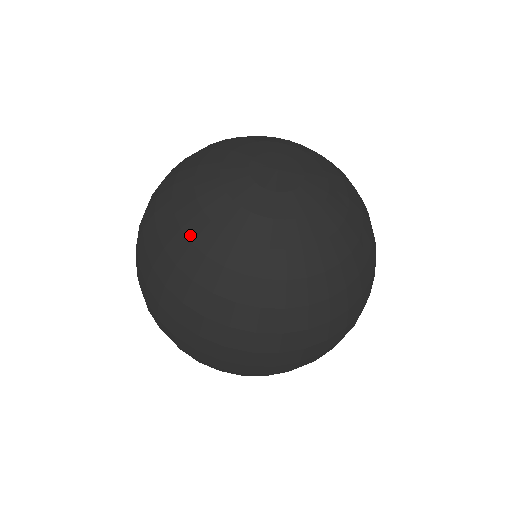
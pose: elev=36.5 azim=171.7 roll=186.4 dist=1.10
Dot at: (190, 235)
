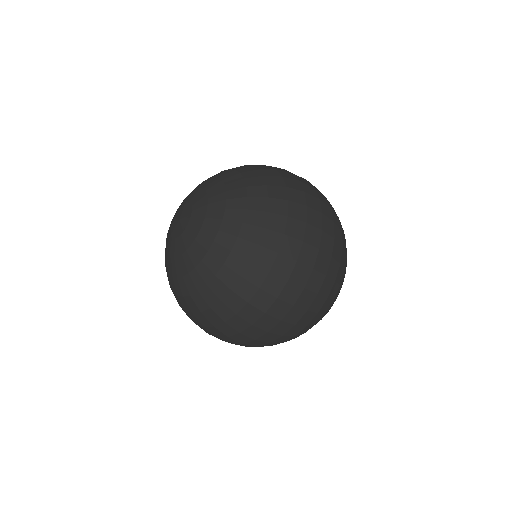
Dot at: occluded
